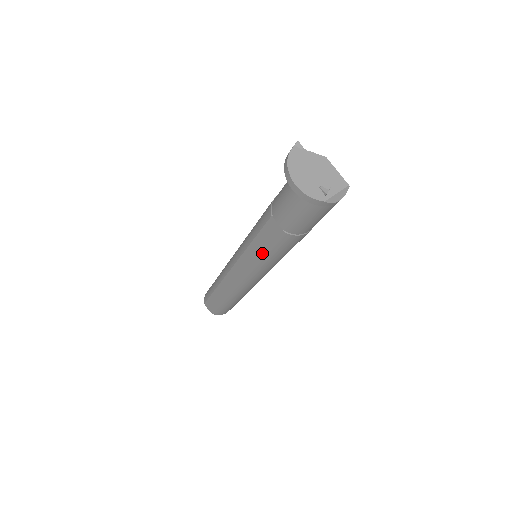
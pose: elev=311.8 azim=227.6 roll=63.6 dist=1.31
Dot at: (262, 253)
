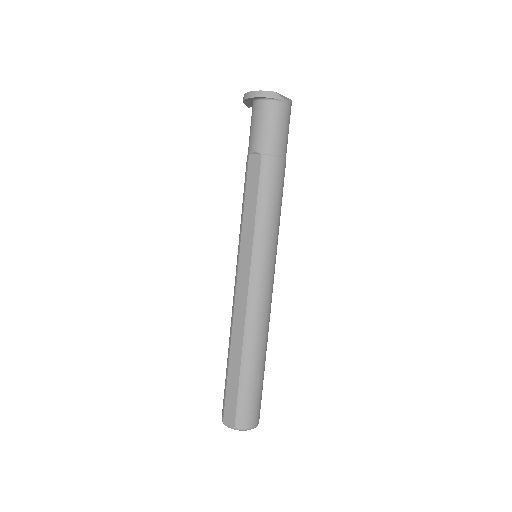
Dot at: (255, 208)
